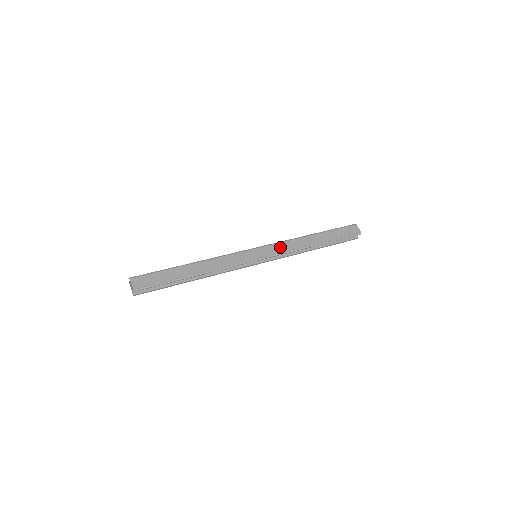
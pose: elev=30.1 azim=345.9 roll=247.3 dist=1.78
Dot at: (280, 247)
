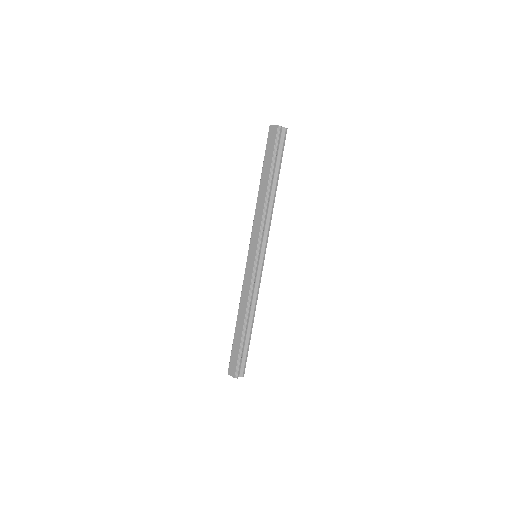
Dot at: (256, 230)
